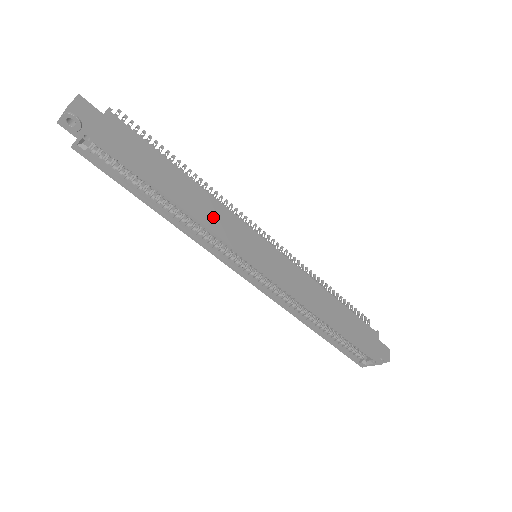
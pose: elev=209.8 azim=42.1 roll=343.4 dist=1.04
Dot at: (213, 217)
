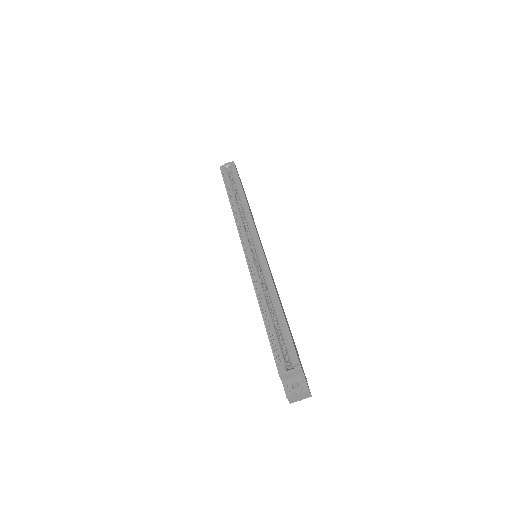
Dot at: occluded
